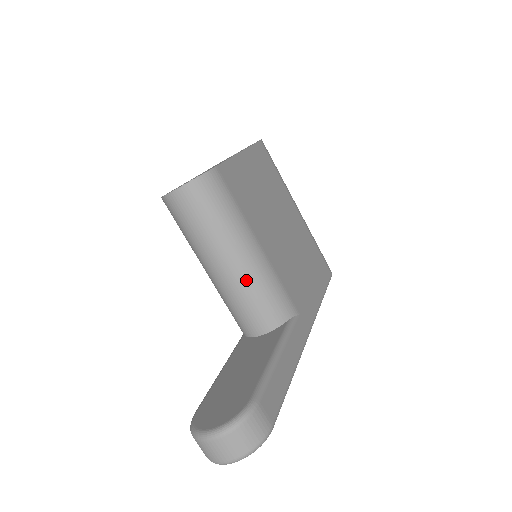
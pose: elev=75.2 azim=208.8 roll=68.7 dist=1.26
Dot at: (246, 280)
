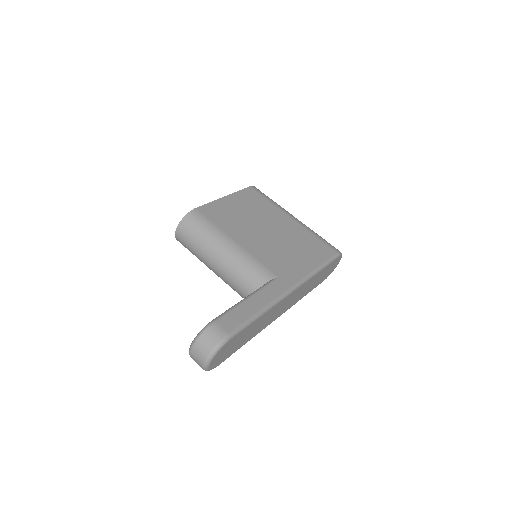
Dot at: (230, 266)
